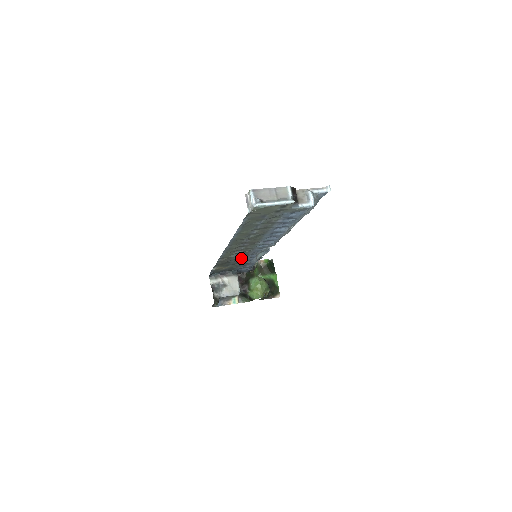
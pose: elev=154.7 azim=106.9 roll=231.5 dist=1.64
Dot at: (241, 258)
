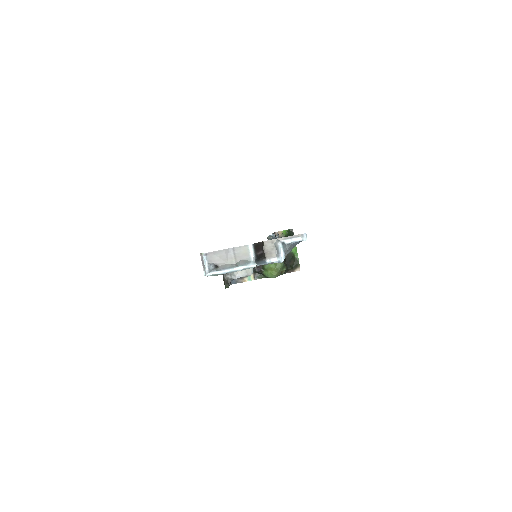
Dot at: occluded
